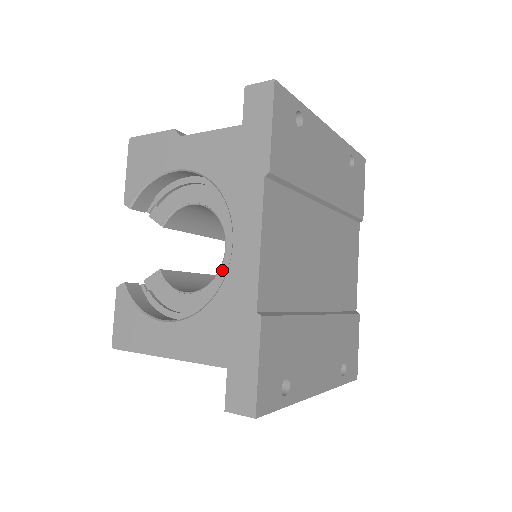
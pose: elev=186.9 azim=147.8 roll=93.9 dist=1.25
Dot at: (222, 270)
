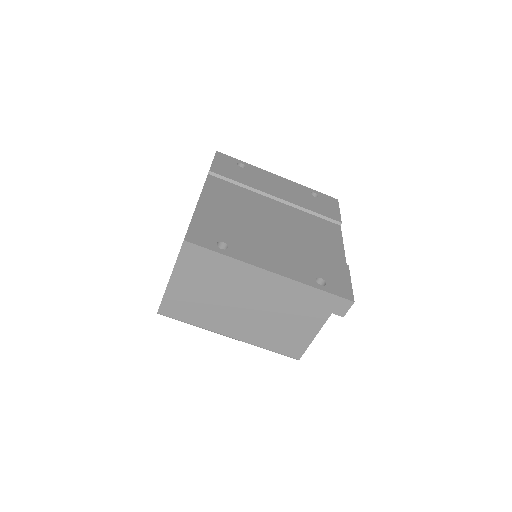
Dot at: occluded
